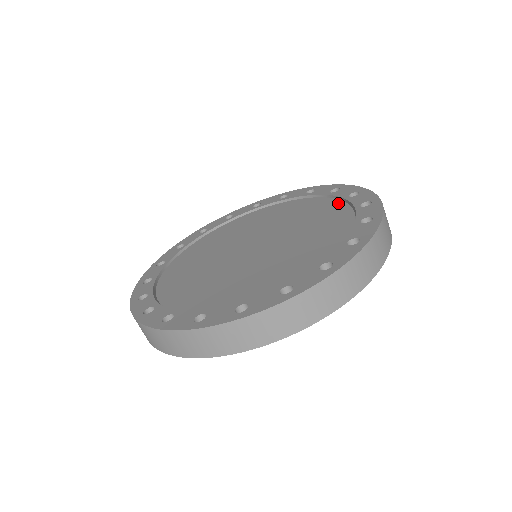
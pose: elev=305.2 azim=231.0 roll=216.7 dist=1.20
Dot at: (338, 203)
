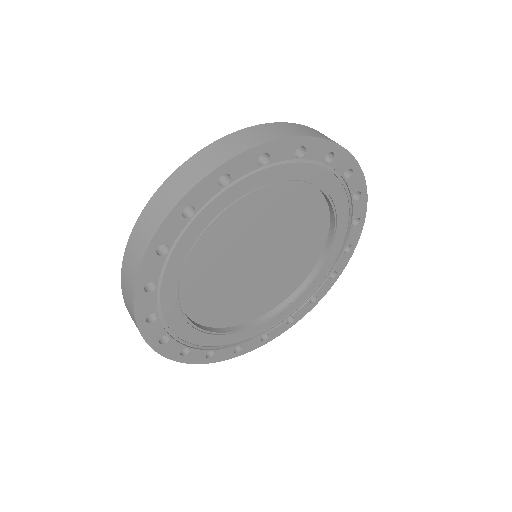
Dot at: occluded
